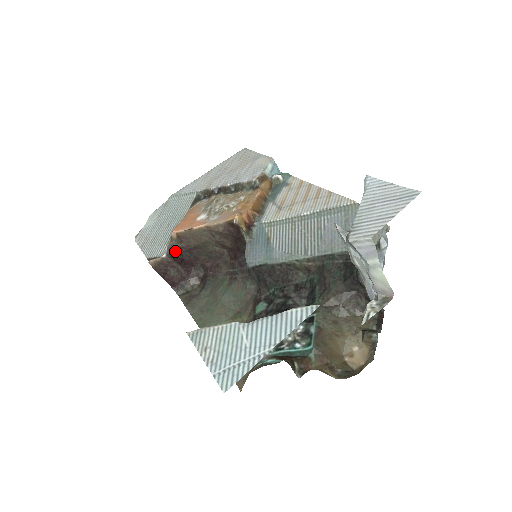
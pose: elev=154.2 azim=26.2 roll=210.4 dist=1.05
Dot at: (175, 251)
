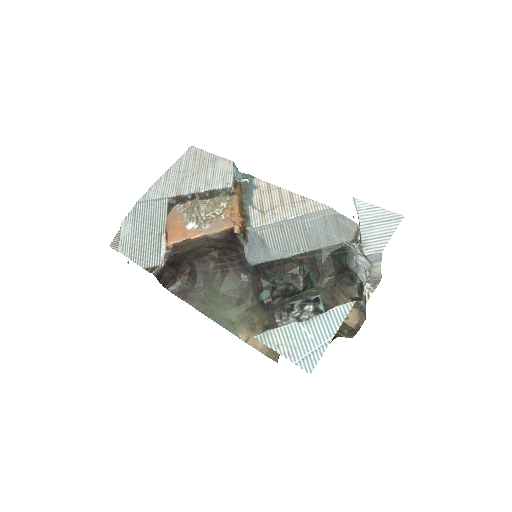
Dot at: (171, 258)
